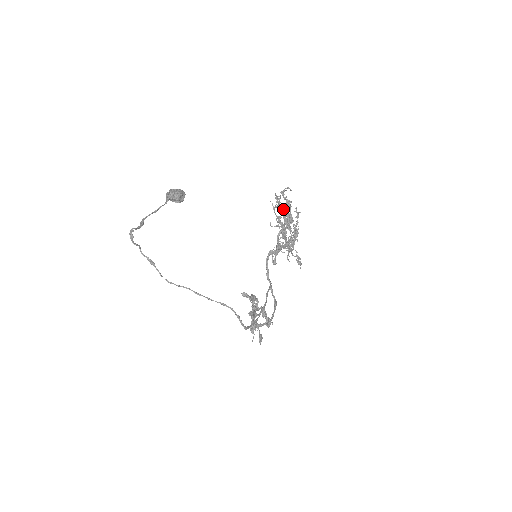
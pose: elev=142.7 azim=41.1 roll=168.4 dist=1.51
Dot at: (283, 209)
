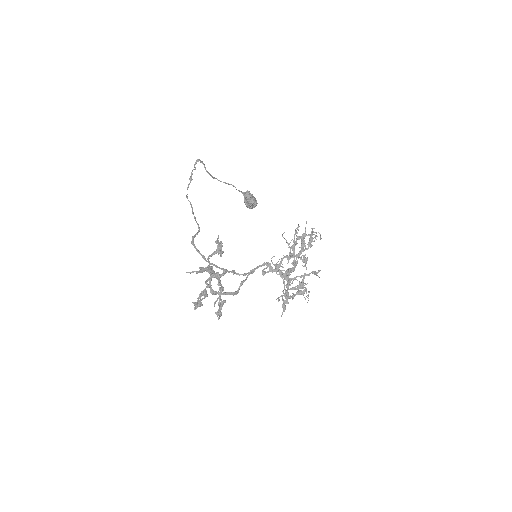
Dot at: occluded
